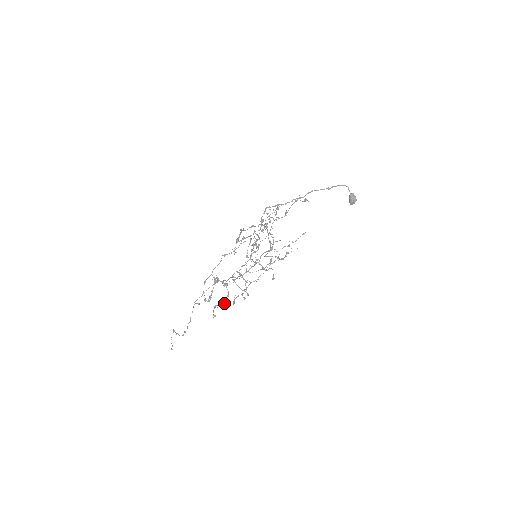
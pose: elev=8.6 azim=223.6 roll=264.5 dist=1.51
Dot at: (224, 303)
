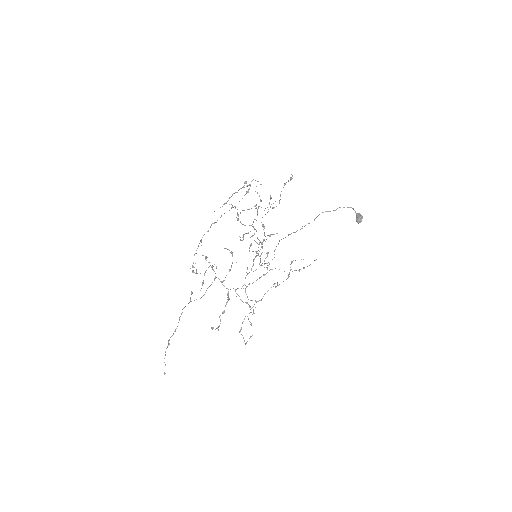
Dot at: (223, 312)
